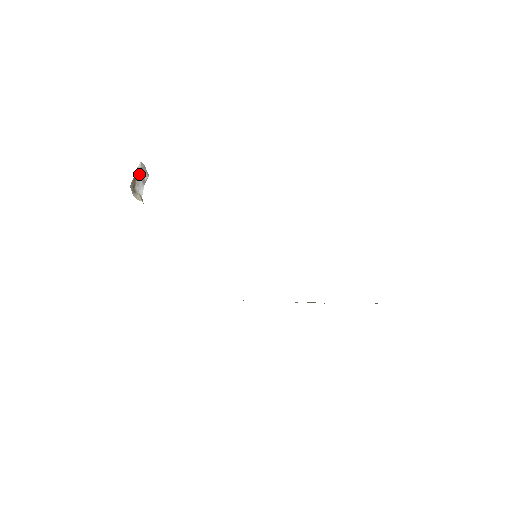
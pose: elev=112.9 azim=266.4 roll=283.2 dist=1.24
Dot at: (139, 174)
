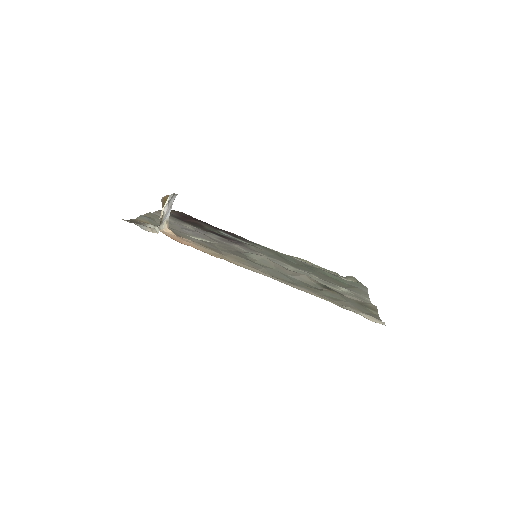
Dot at: (166, 208)
